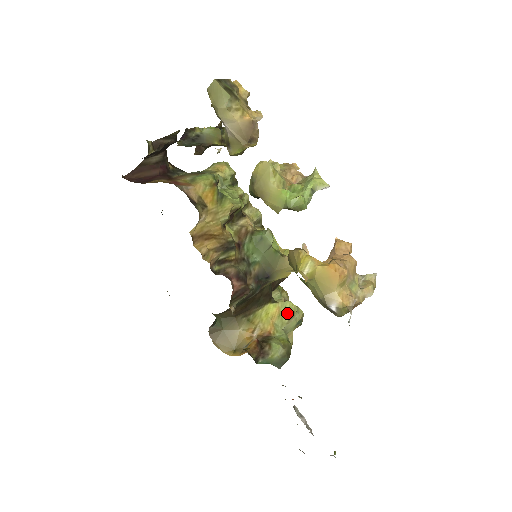
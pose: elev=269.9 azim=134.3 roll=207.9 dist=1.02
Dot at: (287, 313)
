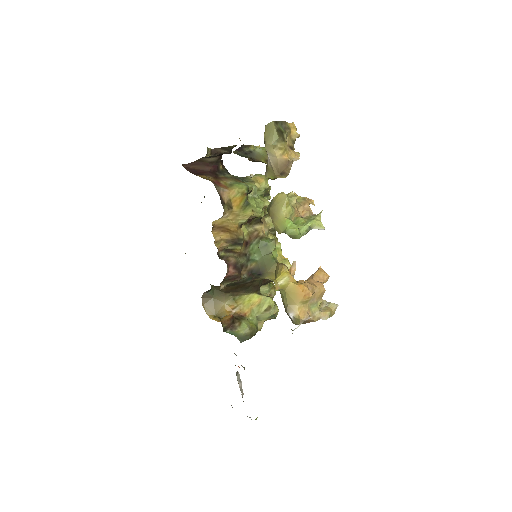
Dot at: (265, 306)
